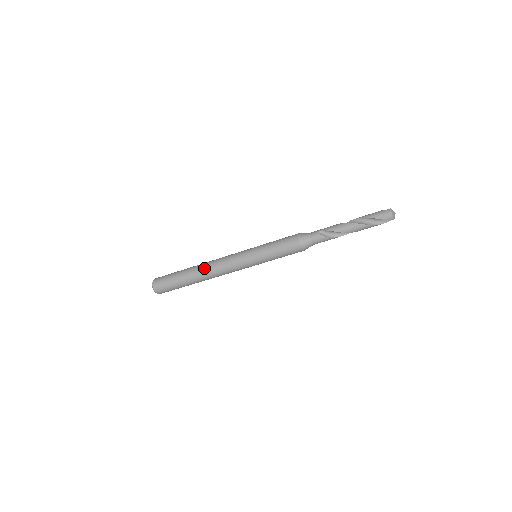
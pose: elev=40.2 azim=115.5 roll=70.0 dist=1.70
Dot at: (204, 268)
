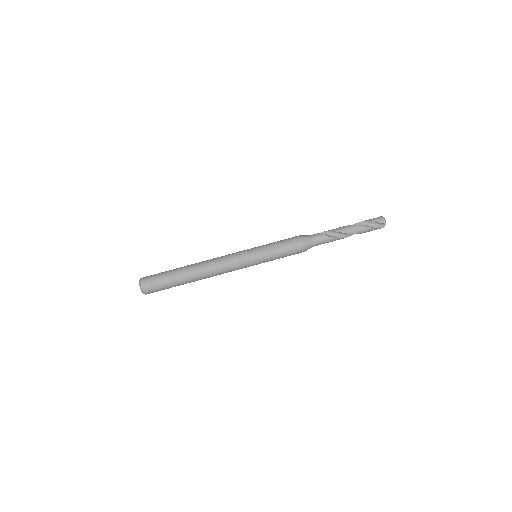
Dot at: (202, 262)
